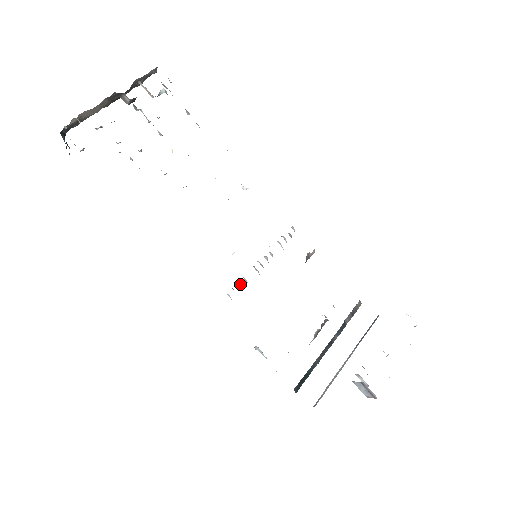
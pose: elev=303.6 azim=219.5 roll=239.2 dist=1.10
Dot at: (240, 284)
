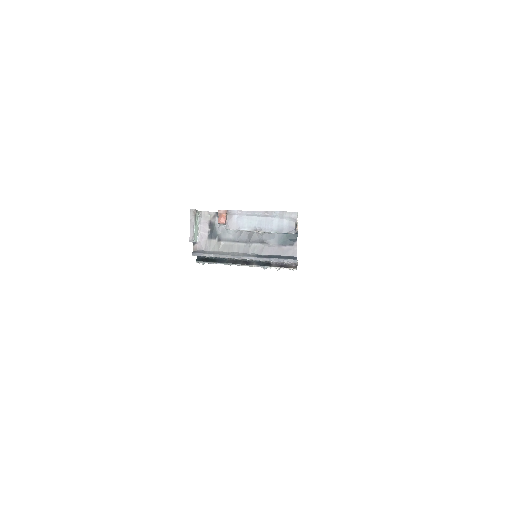
Dot at: occluded
